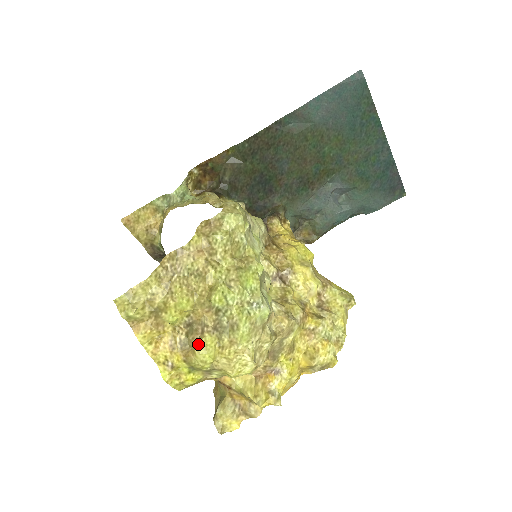
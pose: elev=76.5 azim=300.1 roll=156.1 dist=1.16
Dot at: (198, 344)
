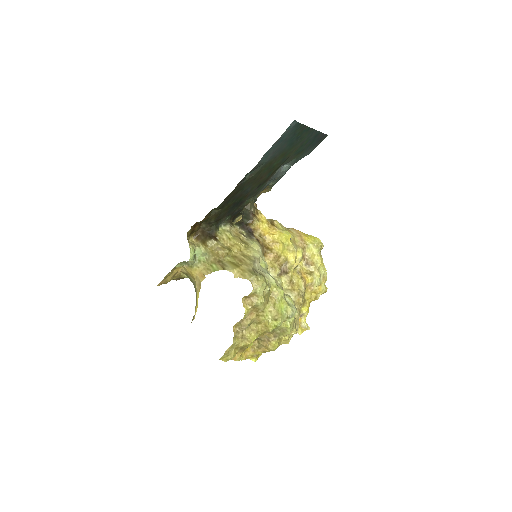
Dot at: (270, 347)
